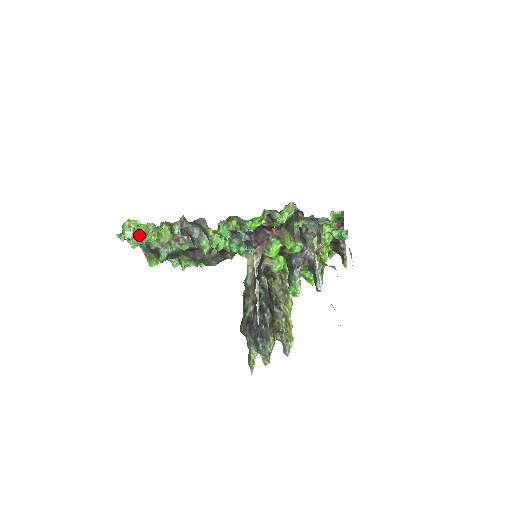
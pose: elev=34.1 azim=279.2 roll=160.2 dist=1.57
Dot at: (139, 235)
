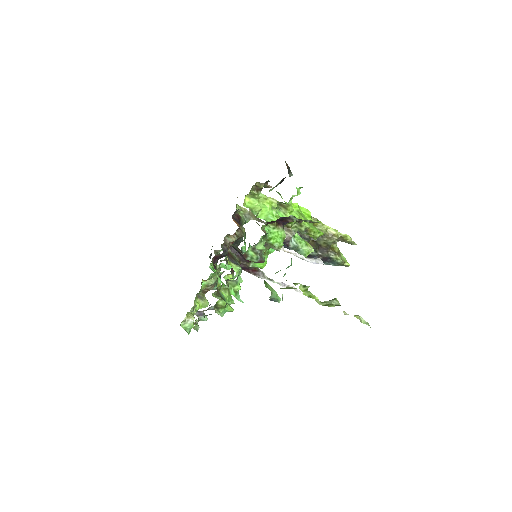
Dot at: occluded
